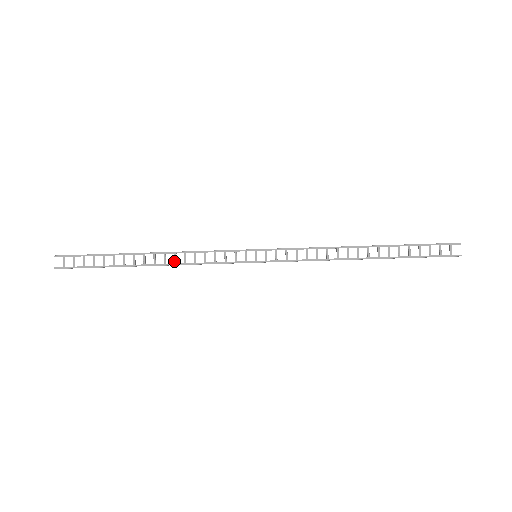
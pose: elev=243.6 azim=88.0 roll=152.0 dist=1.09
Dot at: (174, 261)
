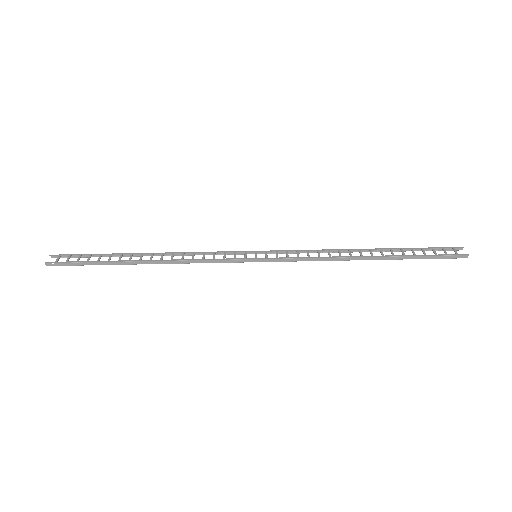
Dot at: (171, 258)
